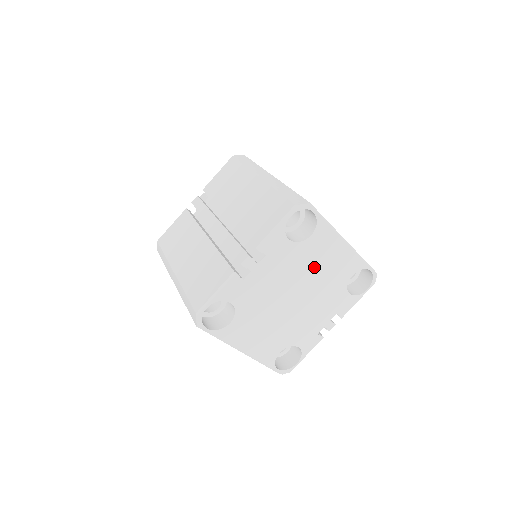
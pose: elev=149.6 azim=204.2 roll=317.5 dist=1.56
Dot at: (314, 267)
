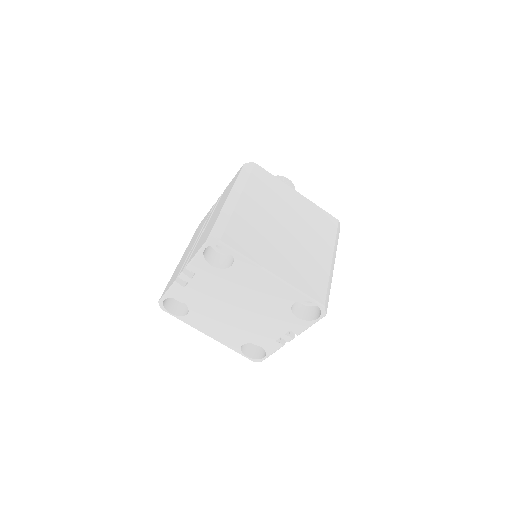
Dot at: (247, 290)
